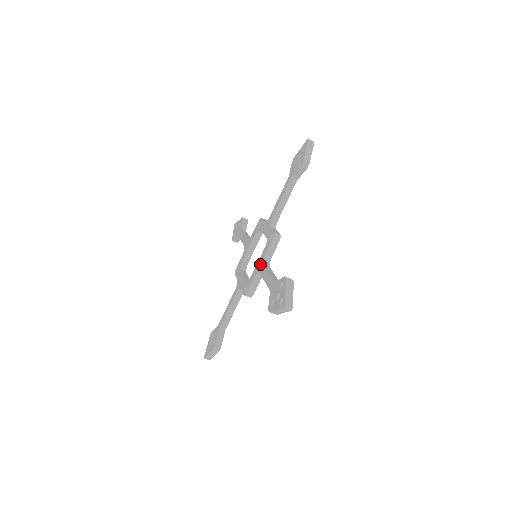
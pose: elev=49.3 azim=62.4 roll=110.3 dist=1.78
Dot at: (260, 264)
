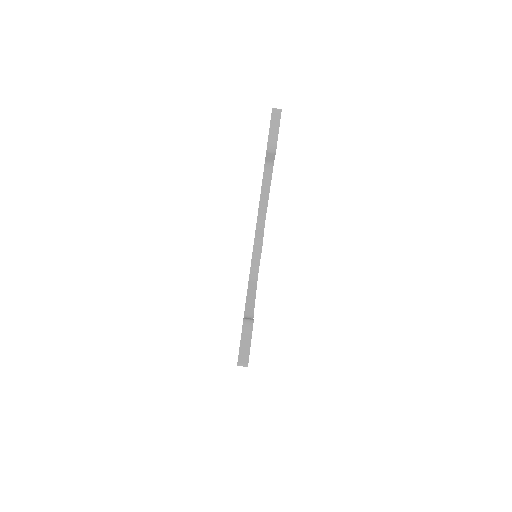
Dot at: occluded
